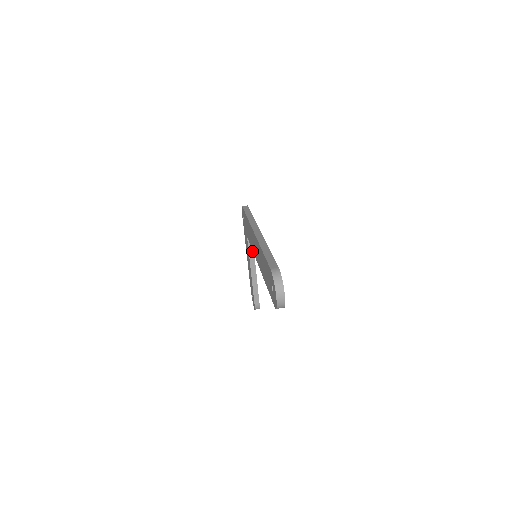
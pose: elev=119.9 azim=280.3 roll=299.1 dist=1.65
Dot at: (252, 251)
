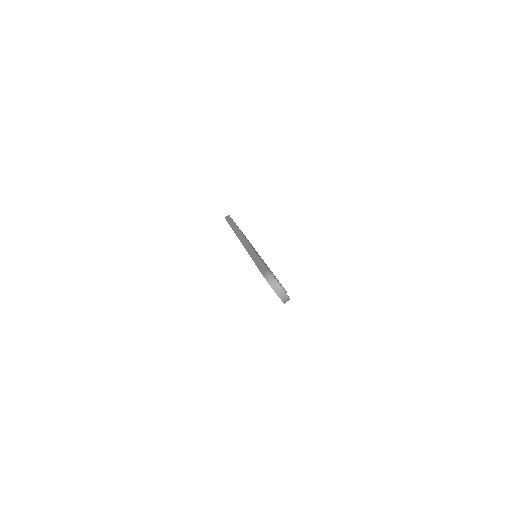
Dot at: occluded
